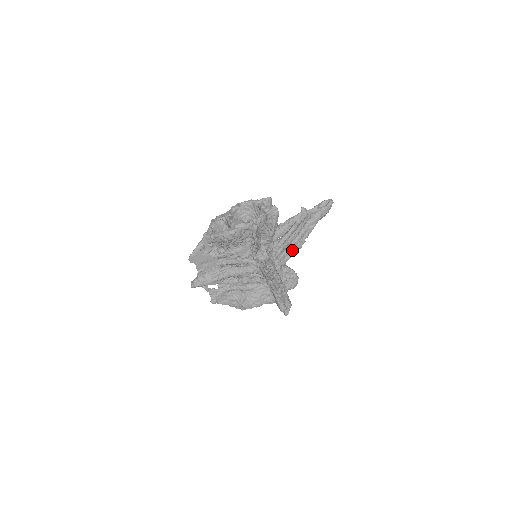
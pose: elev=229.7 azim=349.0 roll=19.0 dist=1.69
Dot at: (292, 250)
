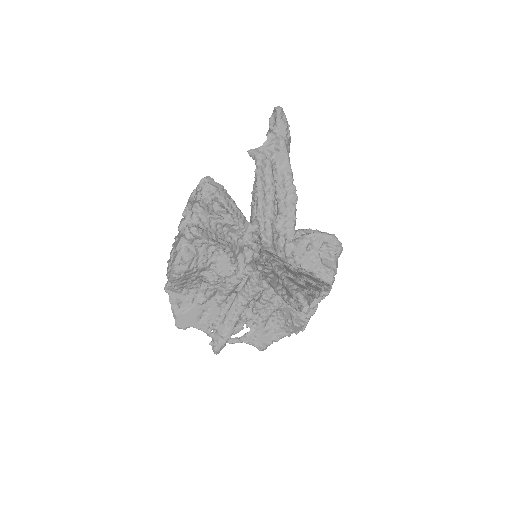
Dot at: (287, 211)
